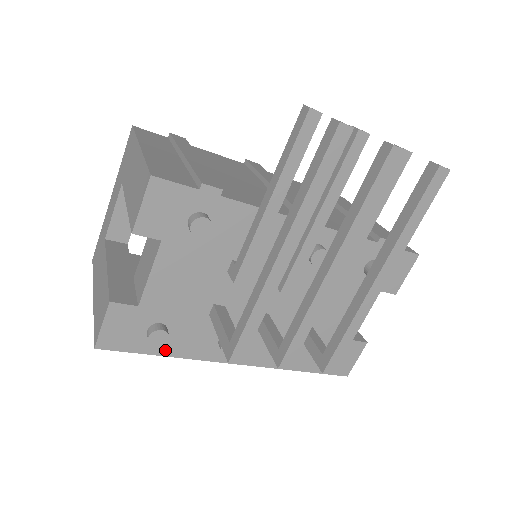
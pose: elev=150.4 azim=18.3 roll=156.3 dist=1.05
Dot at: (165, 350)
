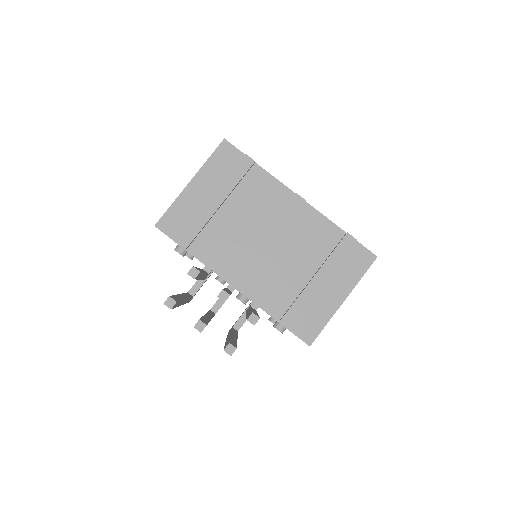
Dot at: occluded
